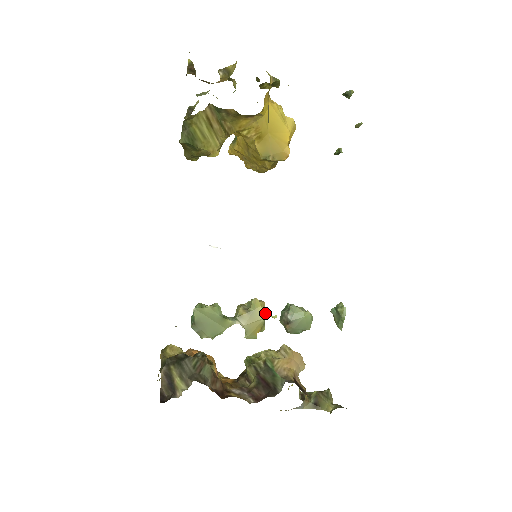
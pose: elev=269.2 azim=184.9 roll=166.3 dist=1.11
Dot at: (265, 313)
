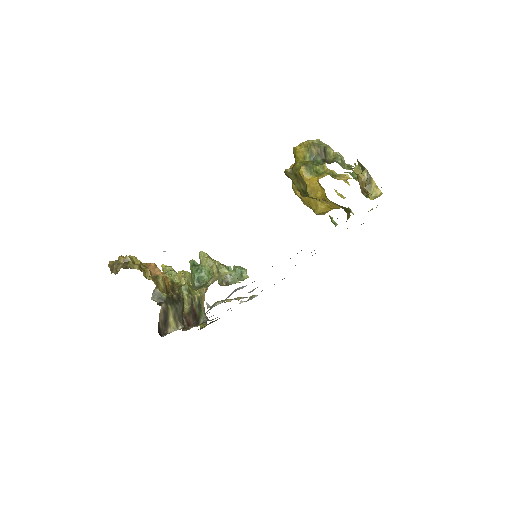
Dot at: occluded
